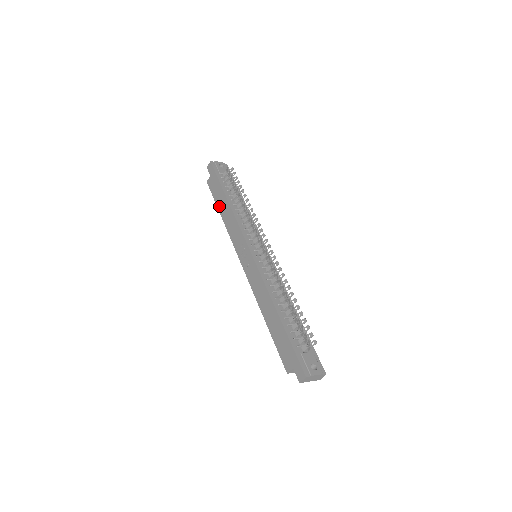
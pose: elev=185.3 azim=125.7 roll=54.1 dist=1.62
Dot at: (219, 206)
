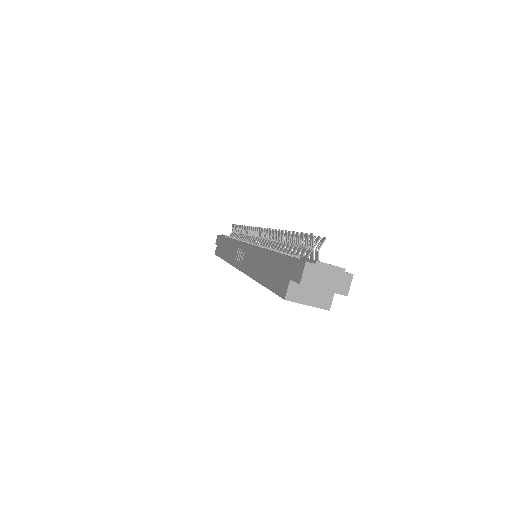
Dot at: (222, 254)
